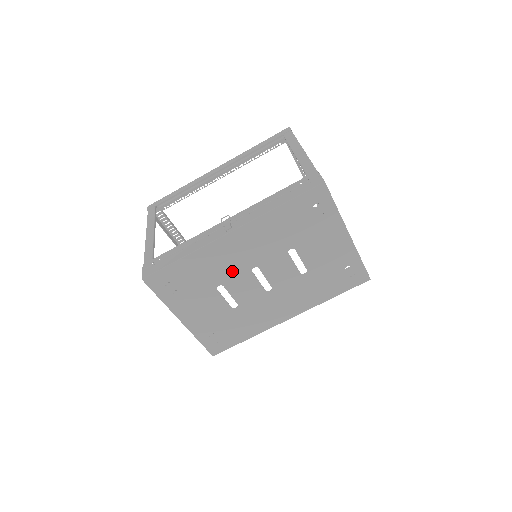
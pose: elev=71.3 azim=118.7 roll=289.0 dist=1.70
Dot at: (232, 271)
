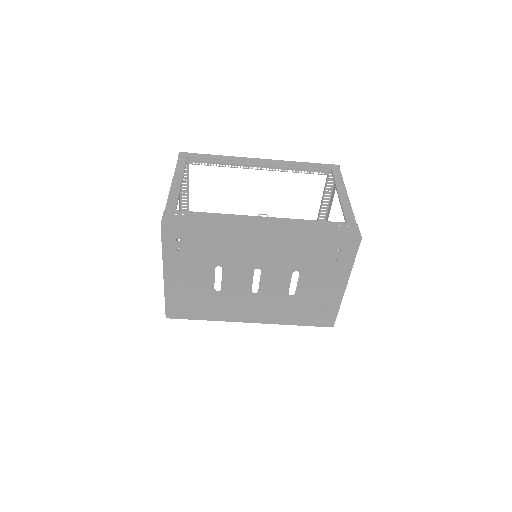
Dot at: (239, 261)
